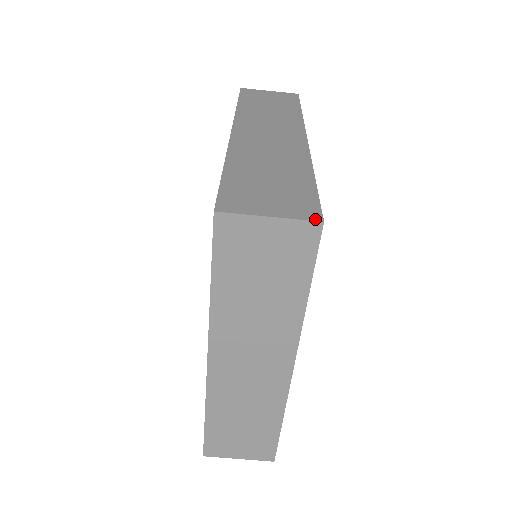
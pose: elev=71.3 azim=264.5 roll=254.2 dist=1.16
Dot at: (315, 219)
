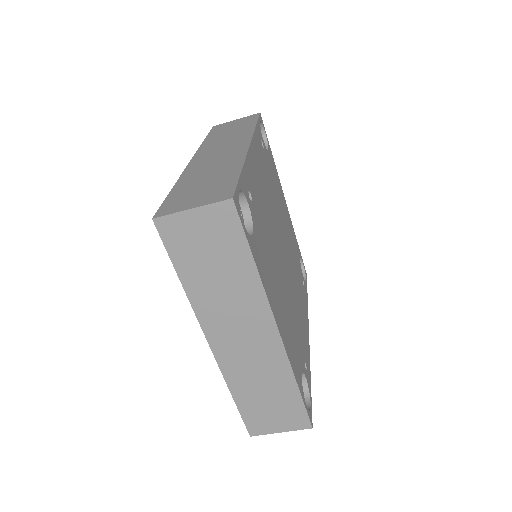
Dot at: (226, 199)
